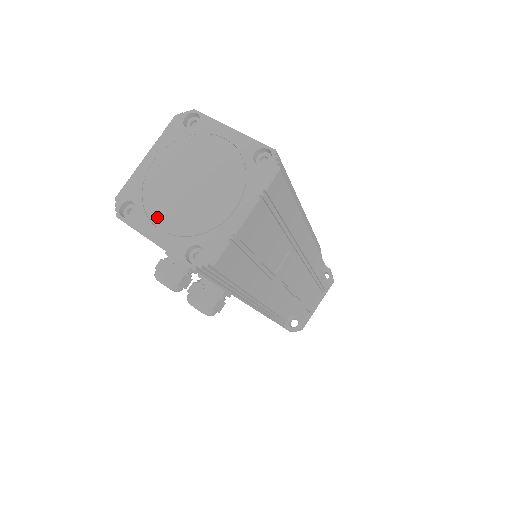
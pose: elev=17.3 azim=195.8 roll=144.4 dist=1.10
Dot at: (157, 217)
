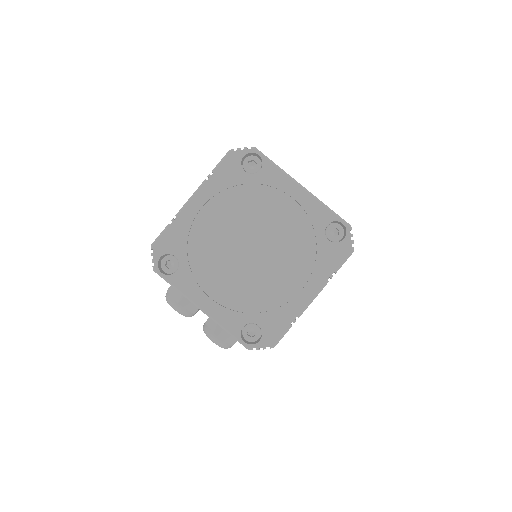
Dot at: (207, 282)
